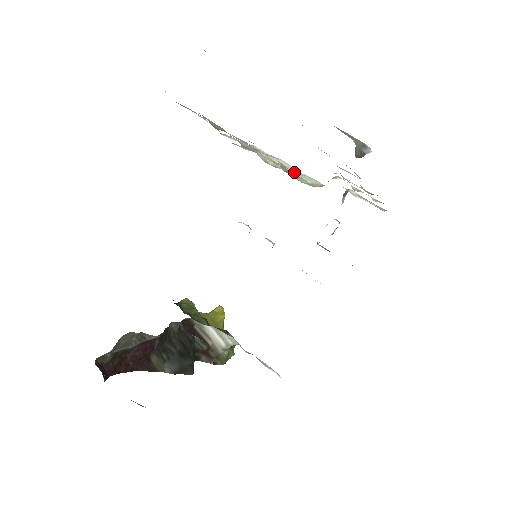
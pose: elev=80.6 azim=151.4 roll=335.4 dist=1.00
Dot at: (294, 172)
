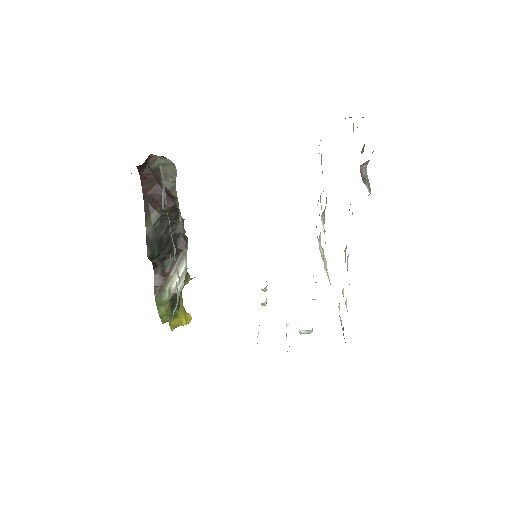
Dot at: occluded
